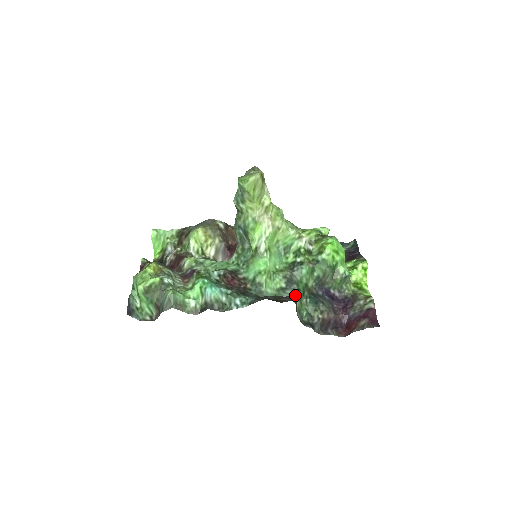
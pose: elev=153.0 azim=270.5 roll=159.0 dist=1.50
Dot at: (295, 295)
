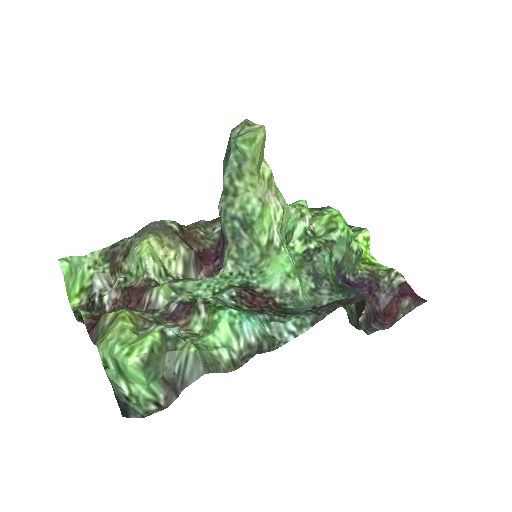
Dot at: (335, 293)
